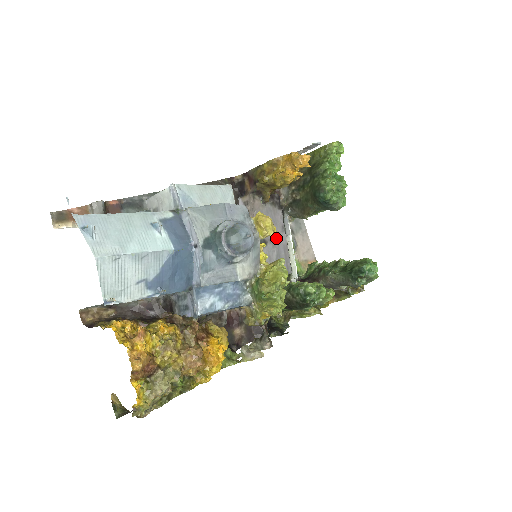
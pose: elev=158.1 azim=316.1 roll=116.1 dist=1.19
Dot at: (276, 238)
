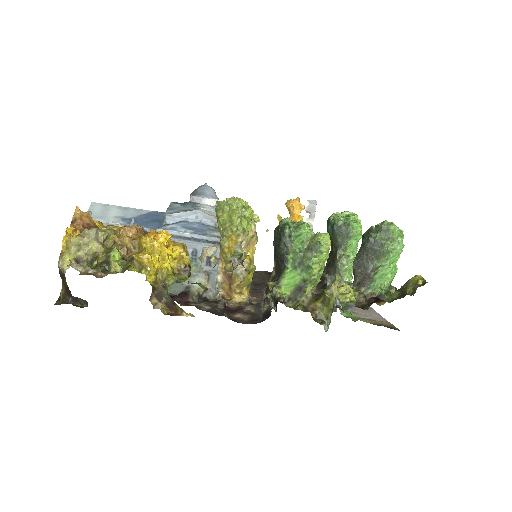
Dot at: occluded
